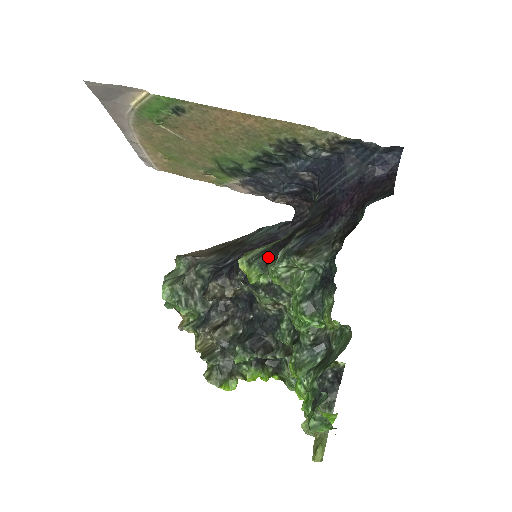
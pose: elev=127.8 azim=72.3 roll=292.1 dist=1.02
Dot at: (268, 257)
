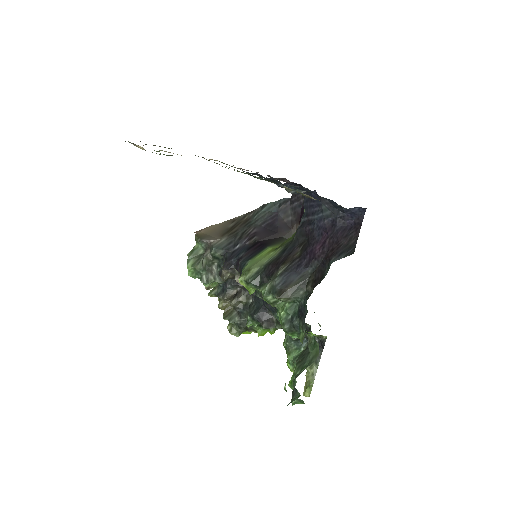
Dot at: (261, 279)
